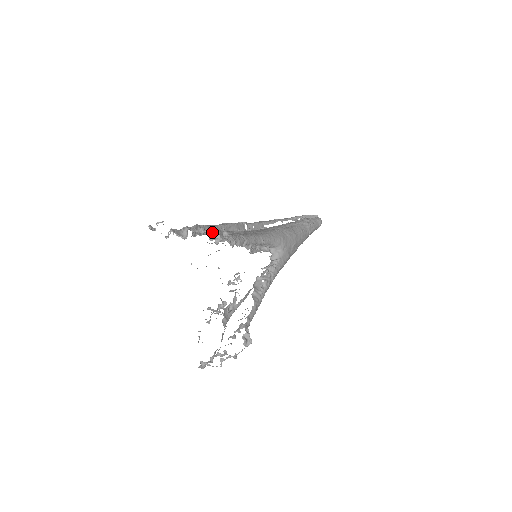
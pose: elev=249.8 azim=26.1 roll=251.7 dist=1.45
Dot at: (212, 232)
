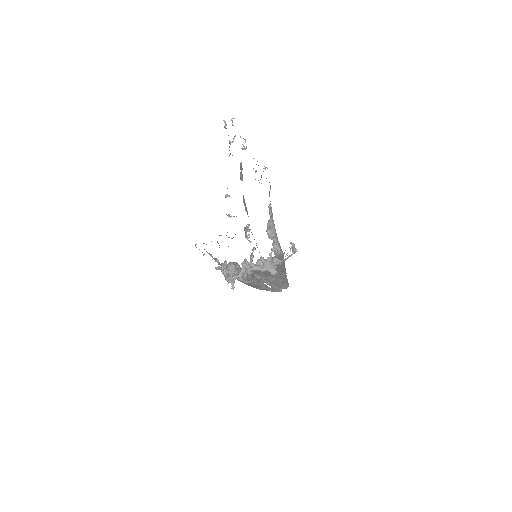
Dot at: occluded
